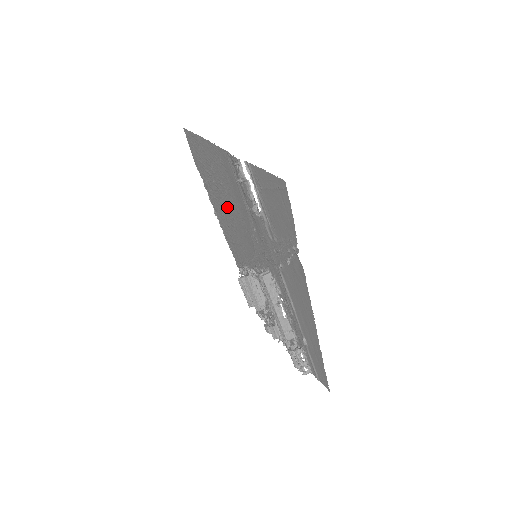
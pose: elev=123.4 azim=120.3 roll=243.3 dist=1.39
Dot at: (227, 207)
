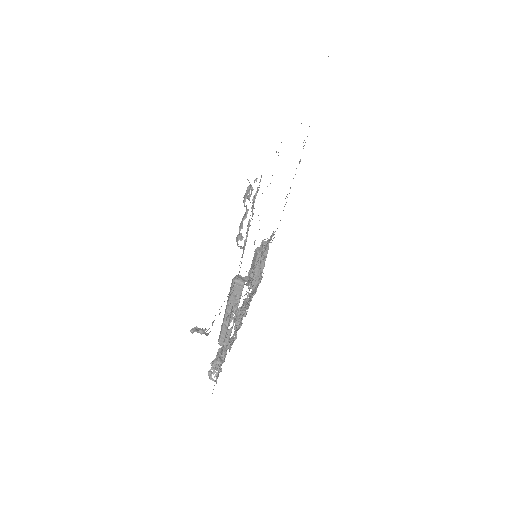
Dot at: occluded
